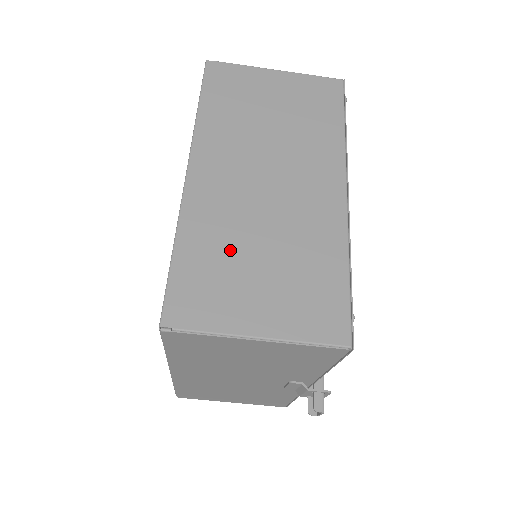
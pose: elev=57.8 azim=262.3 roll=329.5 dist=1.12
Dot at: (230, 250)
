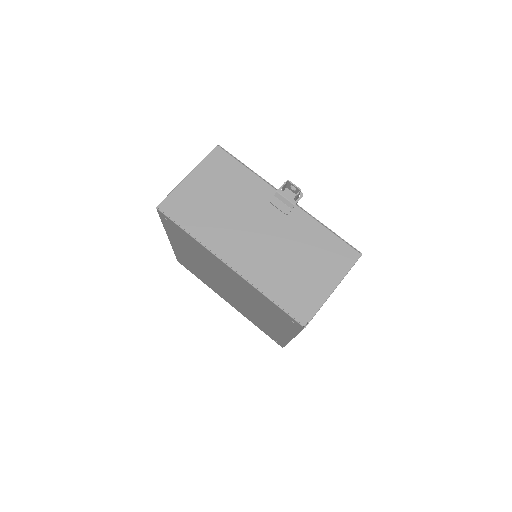
Dot at: occluded
